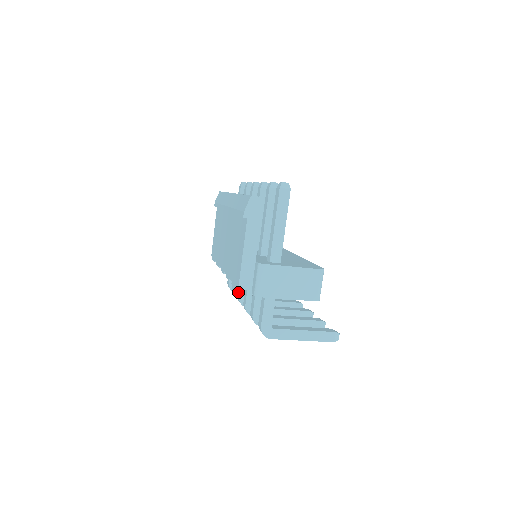
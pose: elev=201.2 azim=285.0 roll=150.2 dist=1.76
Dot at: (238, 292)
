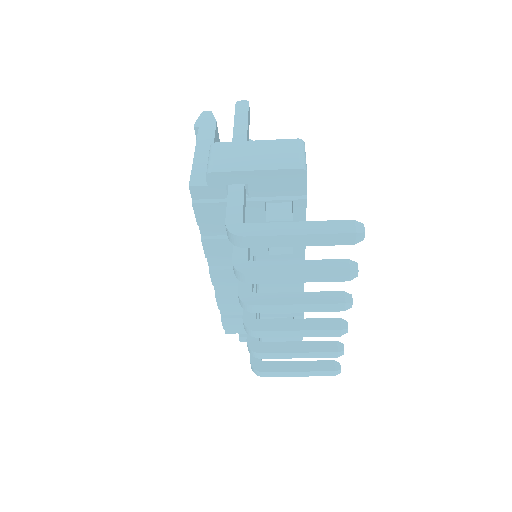
Dot at: occluded
